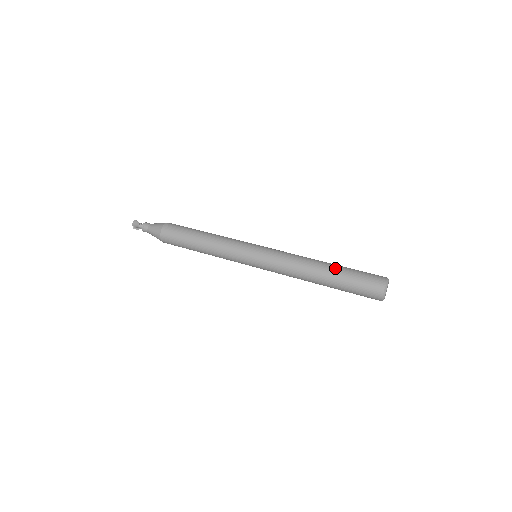
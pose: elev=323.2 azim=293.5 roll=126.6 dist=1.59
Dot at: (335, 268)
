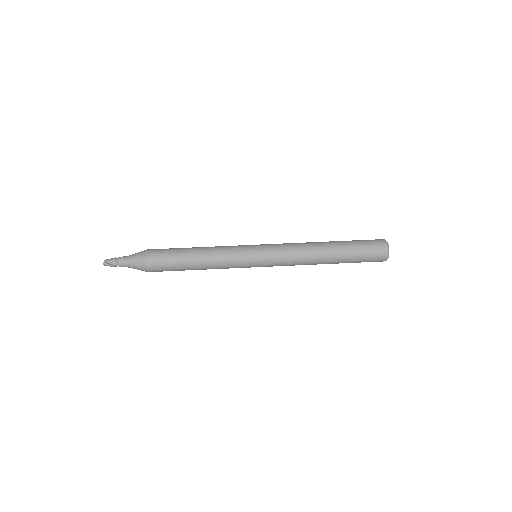
Dot at: (340, 257)
